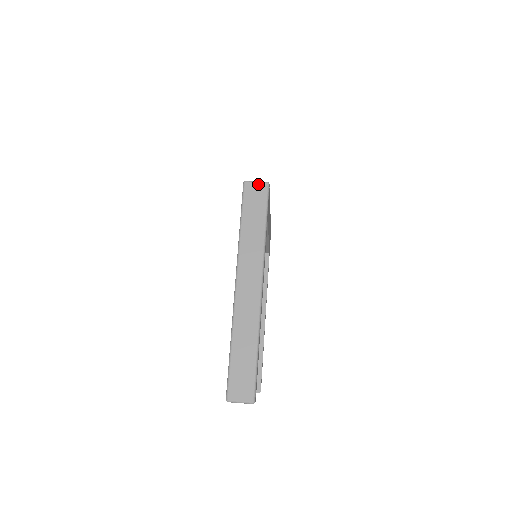
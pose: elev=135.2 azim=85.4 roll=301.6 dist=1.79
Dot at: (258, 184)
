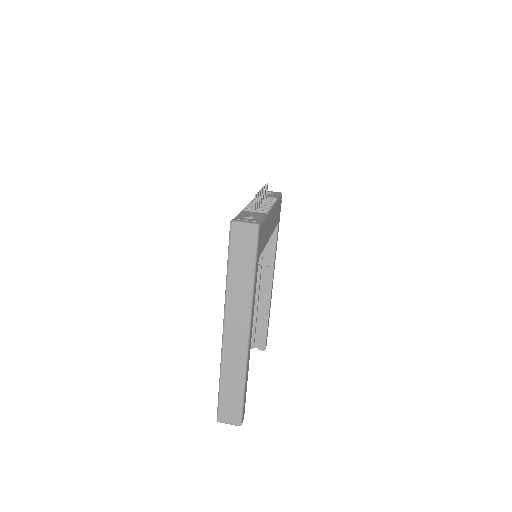
Dot at: (246, 227)
